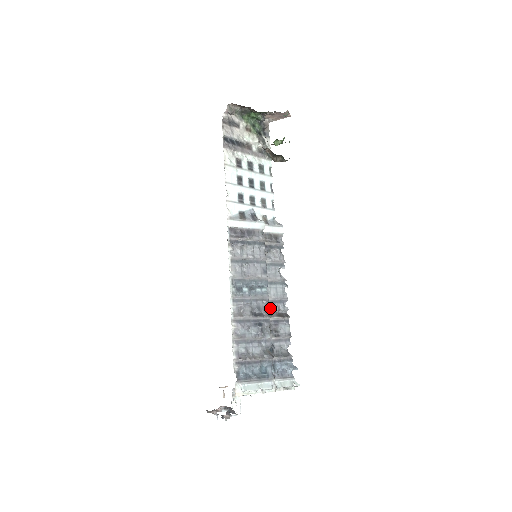
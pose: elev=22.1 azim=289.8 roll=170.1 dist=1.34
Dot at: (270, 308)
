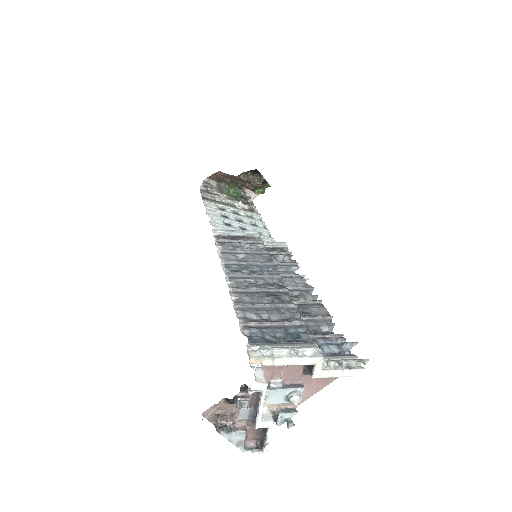
Dot at: occluded
